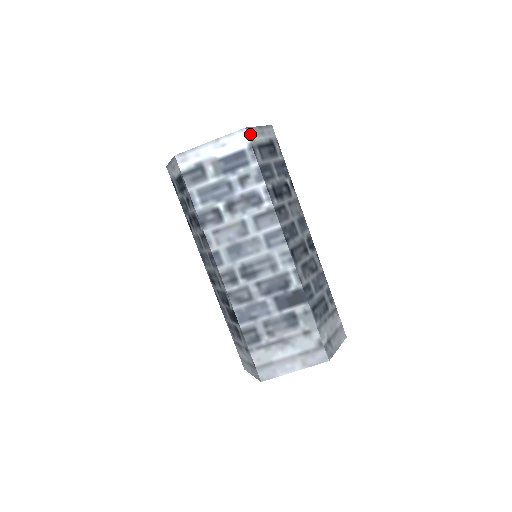
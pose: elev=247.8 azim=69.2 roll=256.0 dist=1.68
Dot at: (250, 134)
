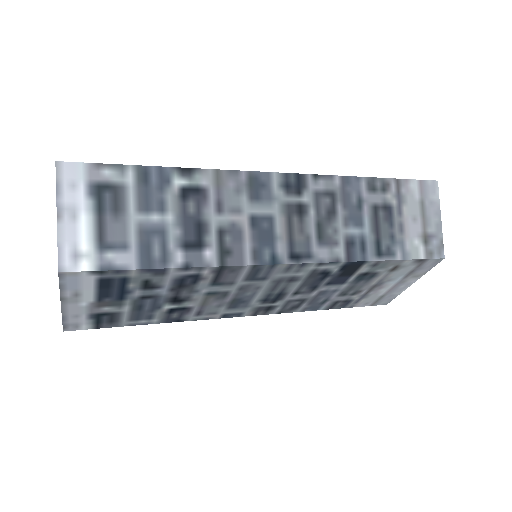
Dot at: (73, 262)
